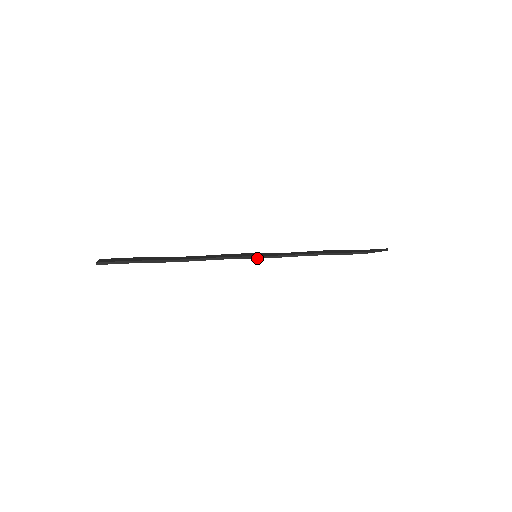
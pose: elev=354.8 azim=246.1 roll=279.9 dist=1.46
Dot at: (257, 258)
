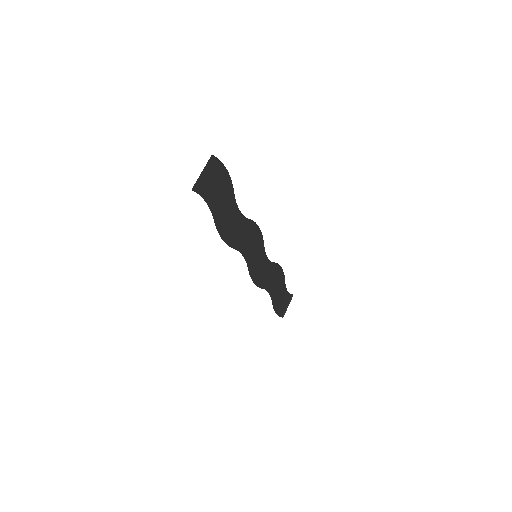
Dot at: (251, 276)
